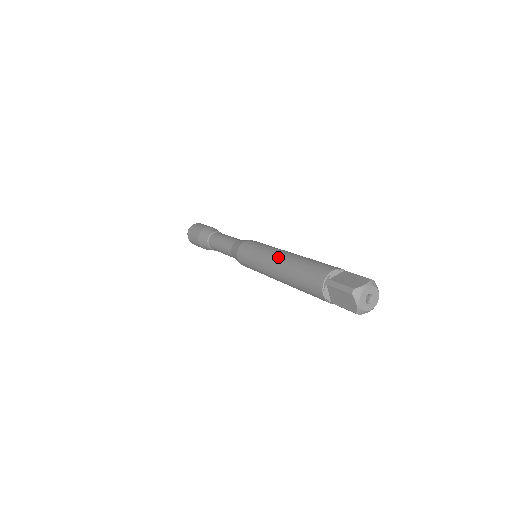
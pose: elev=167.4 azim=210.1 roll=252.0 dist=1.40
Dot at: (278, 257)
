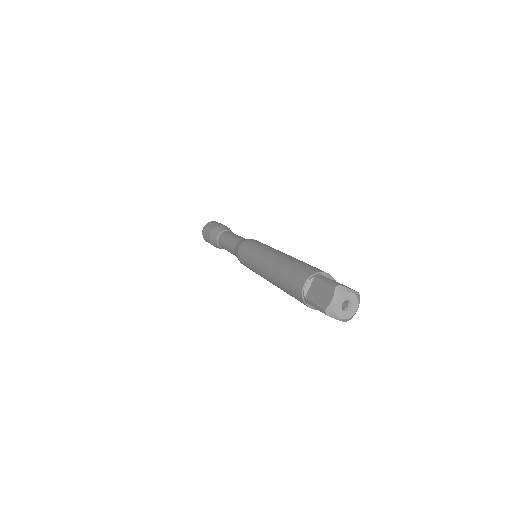
Dot at: (264, 270)
